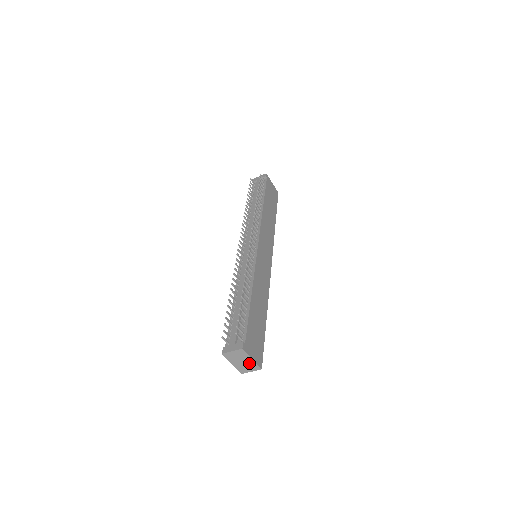
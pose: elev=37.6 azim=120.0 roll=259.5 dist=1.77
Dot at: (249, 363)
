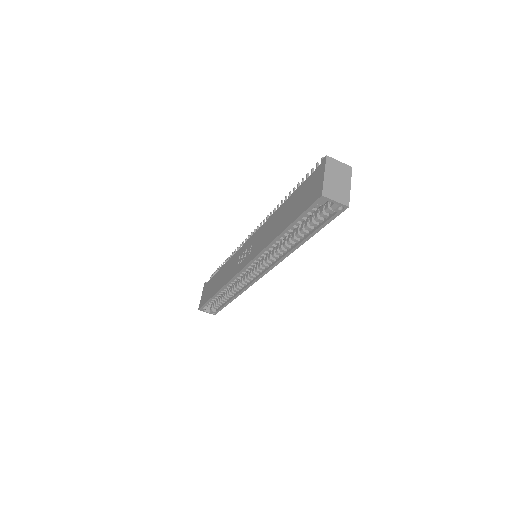
Dot at: (343, 189)
